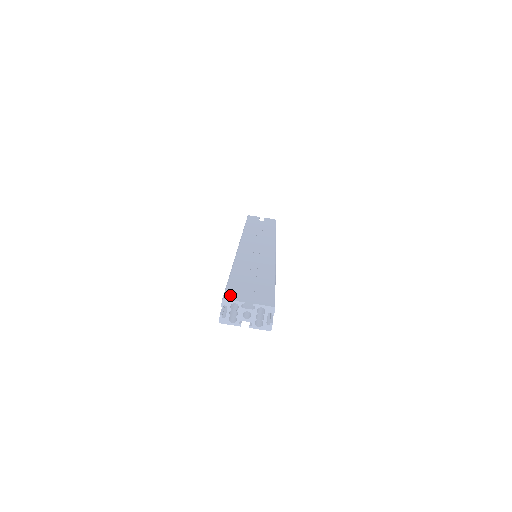
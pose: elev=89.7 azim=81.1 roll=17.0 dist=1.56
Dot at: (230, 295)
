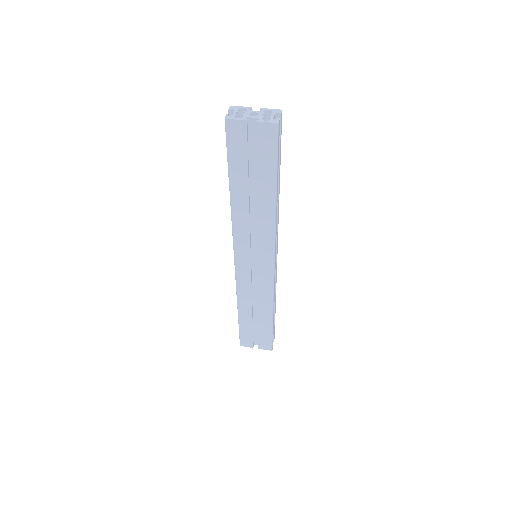
Dot at: occluded
